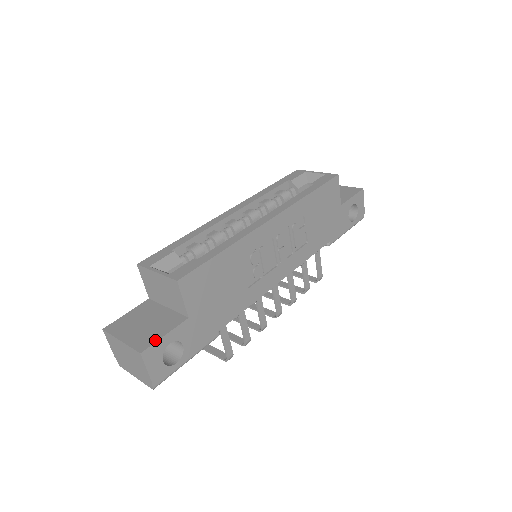
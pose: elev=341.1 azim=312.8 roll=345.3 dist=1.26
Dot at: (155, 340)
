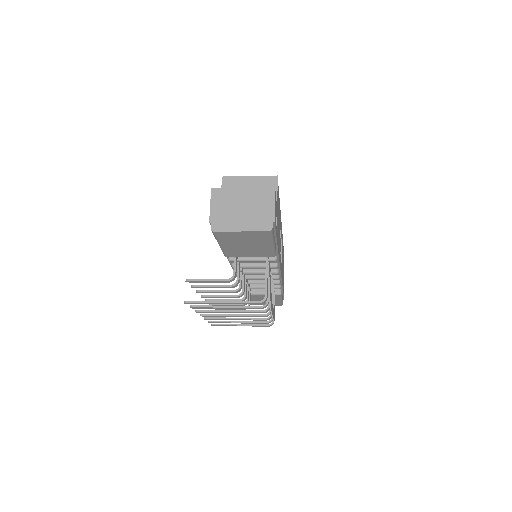
Dot at: occluded
